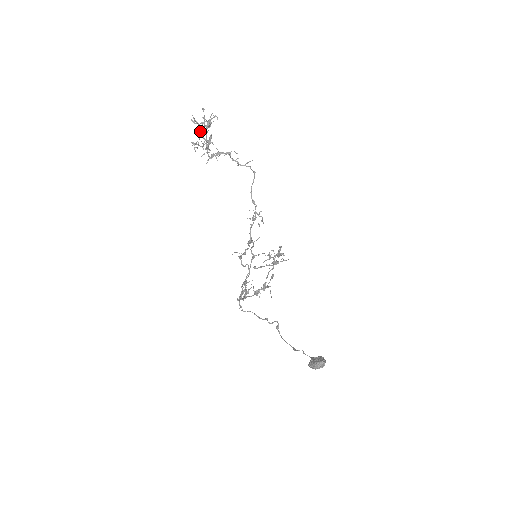
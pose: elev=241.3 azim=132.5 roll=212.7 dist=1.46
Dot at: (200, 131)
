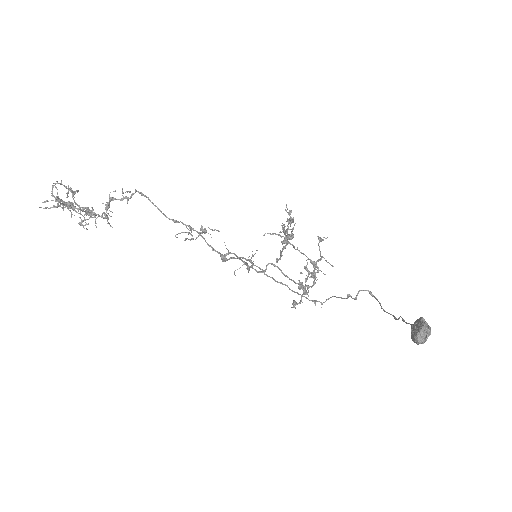
Dot at: occluded
